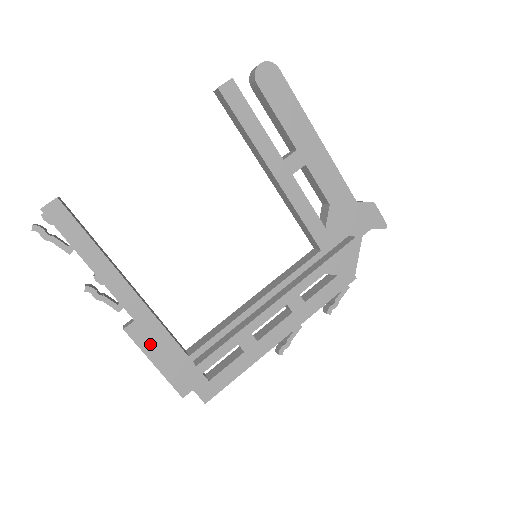
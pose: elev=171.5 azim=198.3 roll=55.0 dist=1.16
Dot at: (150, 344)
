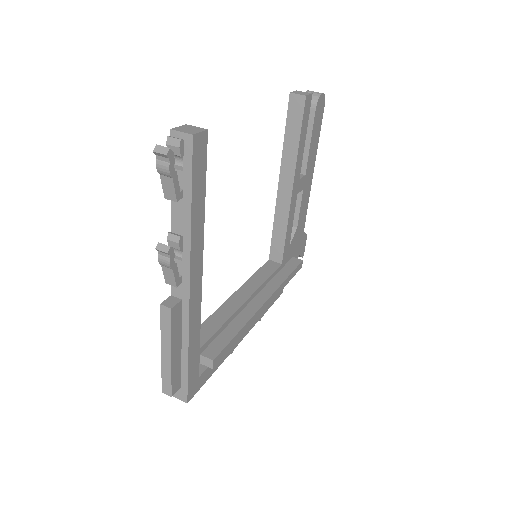
Dot at: (179, 330)
